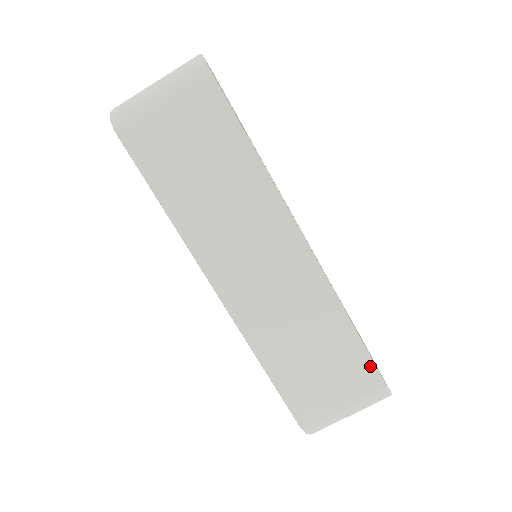
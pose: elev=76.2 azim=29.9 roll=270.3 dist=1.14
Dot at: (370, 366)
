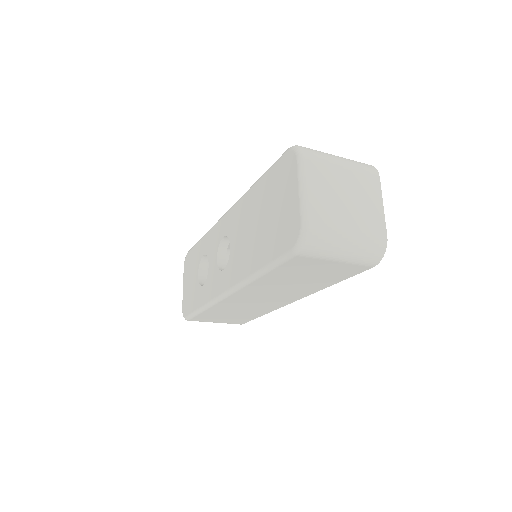
Dot at: (246, 321)
